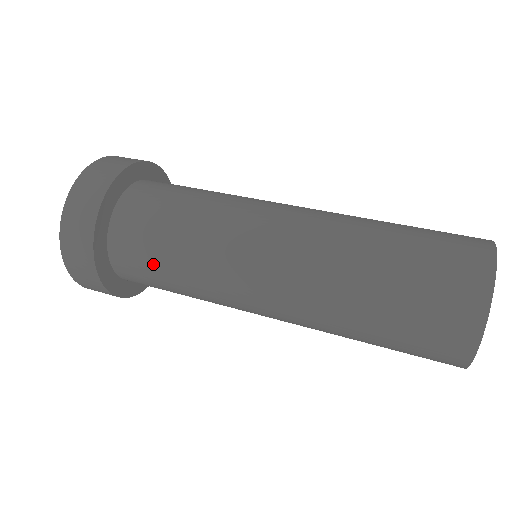
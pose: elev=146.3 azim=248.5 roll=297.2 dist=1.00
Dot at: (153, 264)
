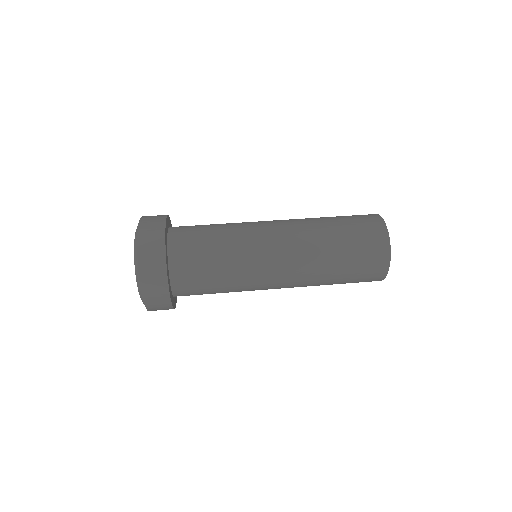
Dot at: (206, 288)
